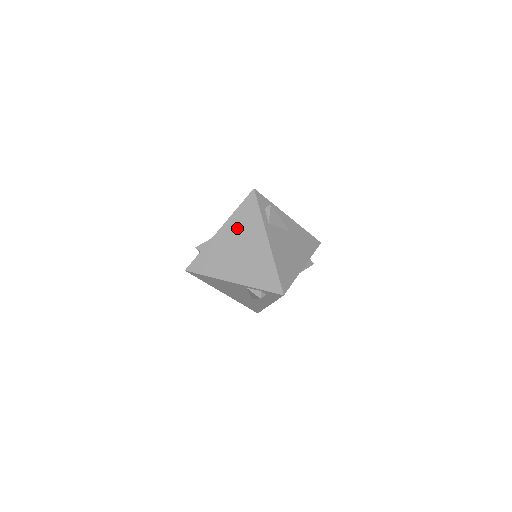
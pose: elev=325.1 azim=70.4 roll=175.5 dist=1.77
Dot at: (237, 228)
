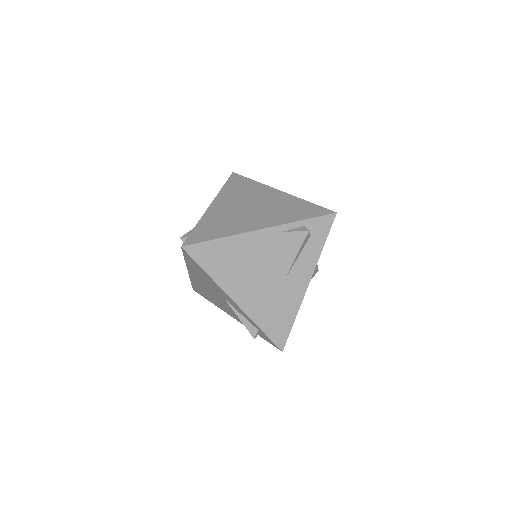
Dot at: (234, 196)
